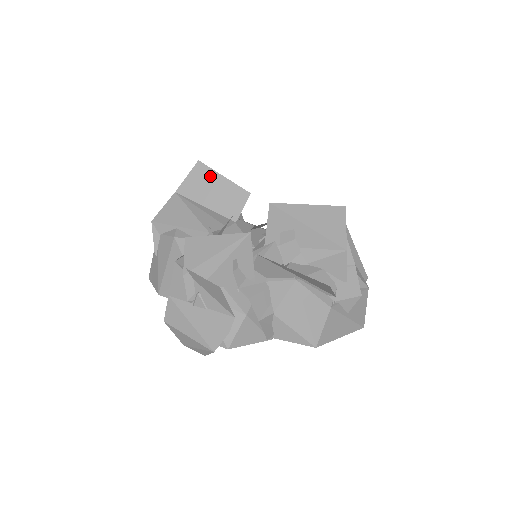
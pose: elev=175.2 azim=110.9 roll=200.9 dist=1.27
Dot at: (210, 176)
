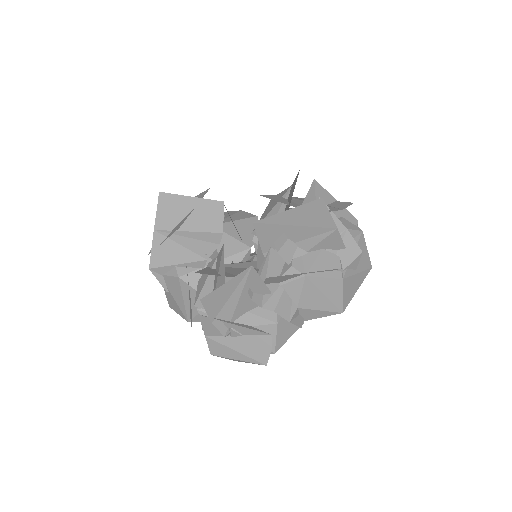
Dot at: (178, 202)
